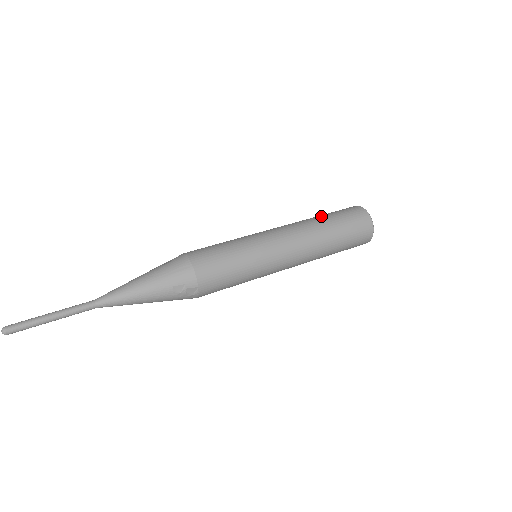
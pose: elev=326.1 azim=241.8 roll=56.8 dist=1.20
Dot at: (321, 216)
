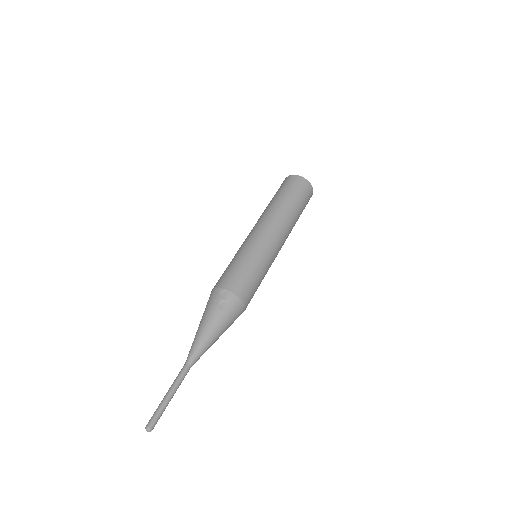
Dot at: (290, 203)
